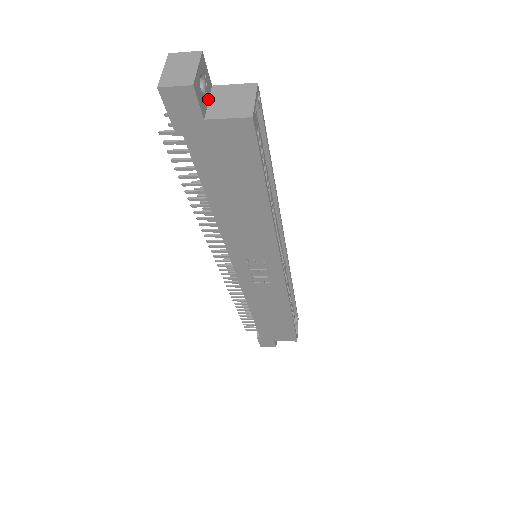
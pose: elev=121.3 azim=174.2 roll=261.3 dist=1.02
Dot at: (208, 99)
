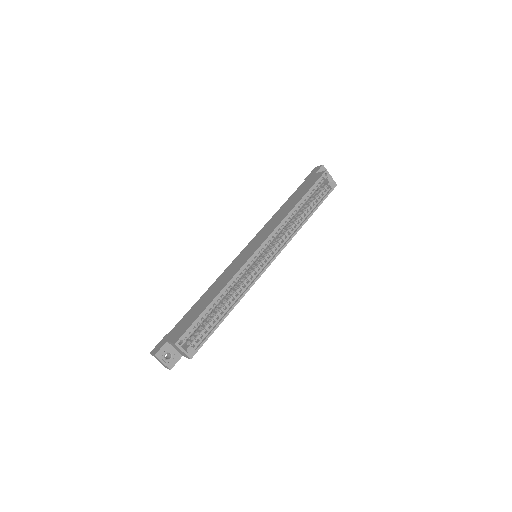
Dot at: (173, 348)
